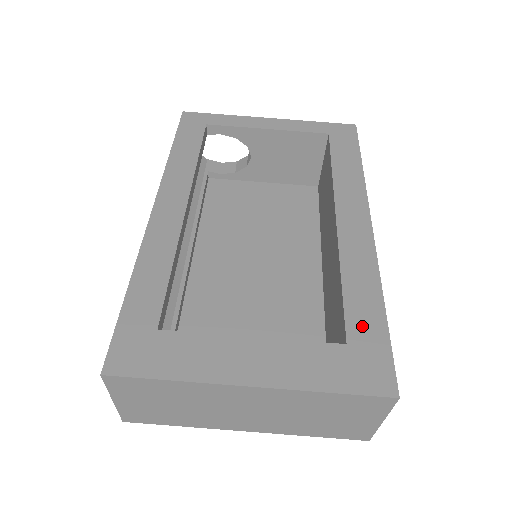
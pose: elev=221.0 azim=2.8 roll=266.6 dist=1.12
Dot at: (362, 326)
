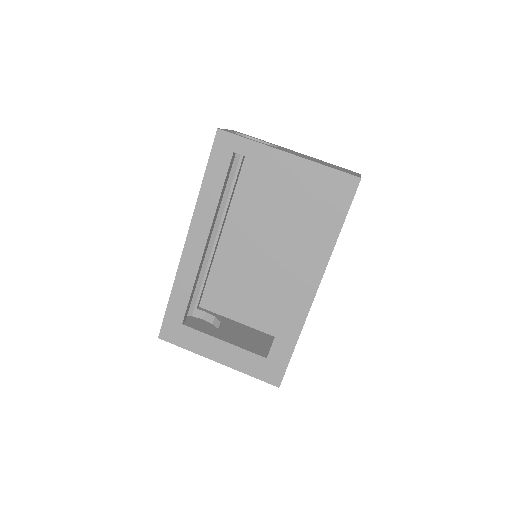
Dot at: (278, 352)
